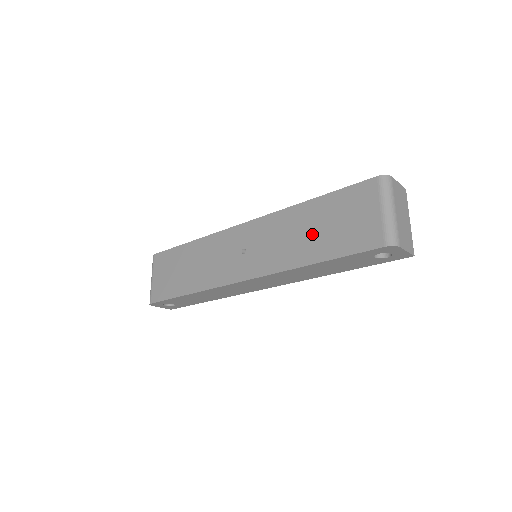
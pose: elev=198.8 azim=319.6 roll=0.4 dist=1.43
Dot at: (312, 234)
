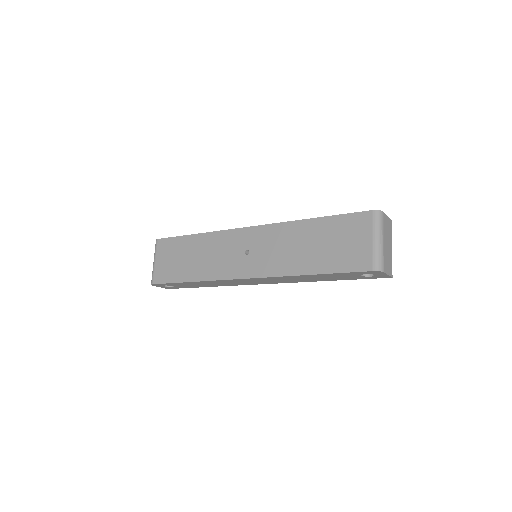
Dot at: (311, 249)
